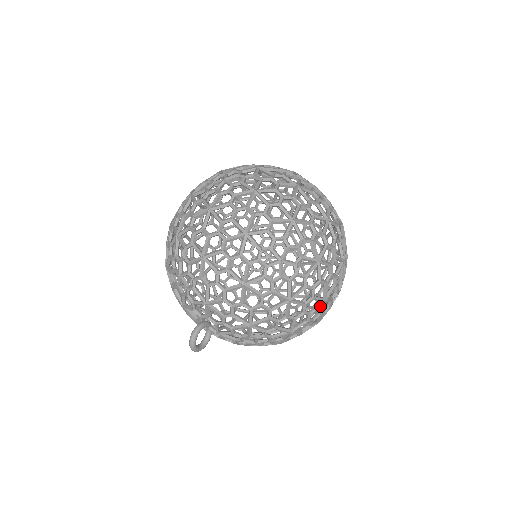
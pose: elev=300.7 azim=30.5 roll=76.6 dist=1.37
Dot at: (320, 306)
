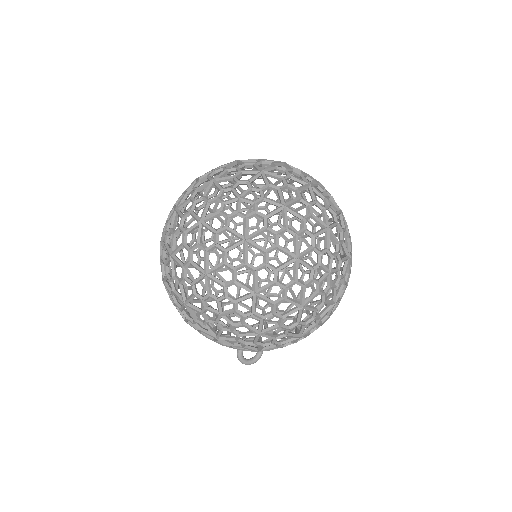
Dot at: (301, 314)
